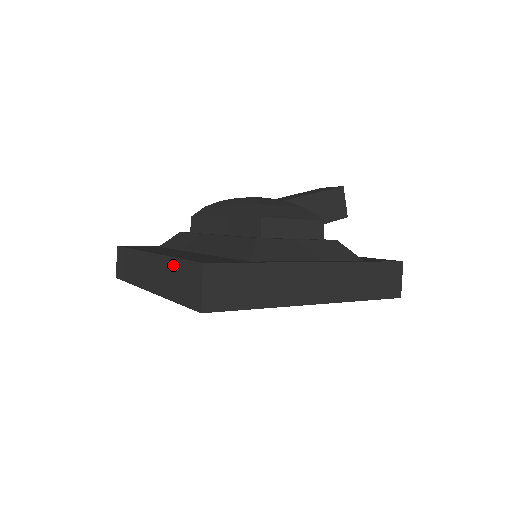
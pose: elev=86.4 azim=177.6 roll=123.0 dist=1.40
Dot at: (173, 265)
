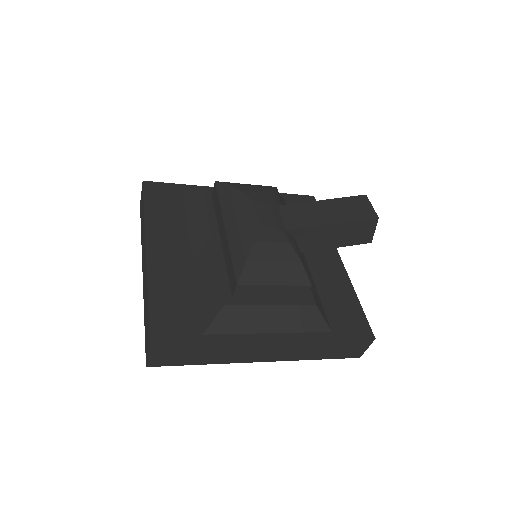
Dot at: (147, 298)
